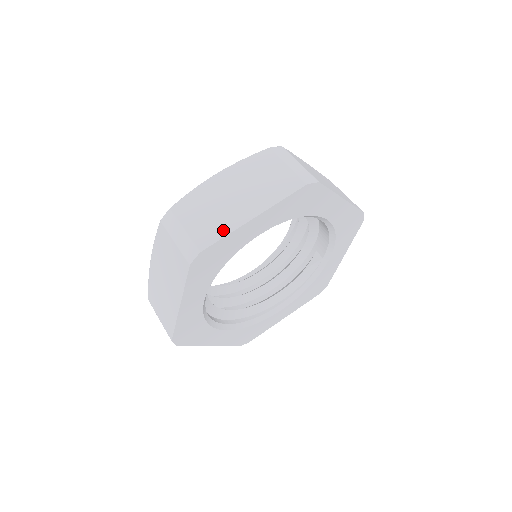
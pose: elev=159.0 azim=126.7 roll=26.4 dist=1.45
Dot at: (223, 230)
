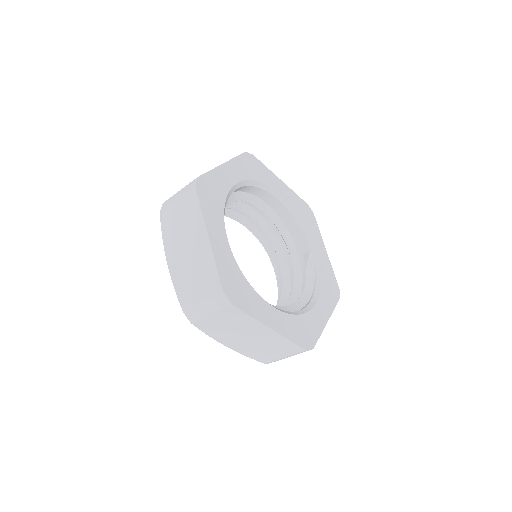
Dot at: occluded
